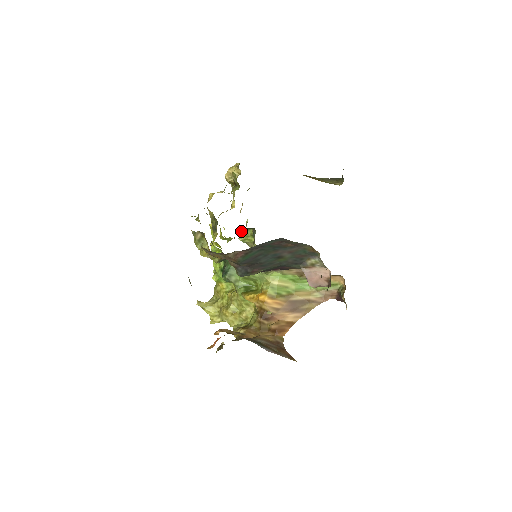
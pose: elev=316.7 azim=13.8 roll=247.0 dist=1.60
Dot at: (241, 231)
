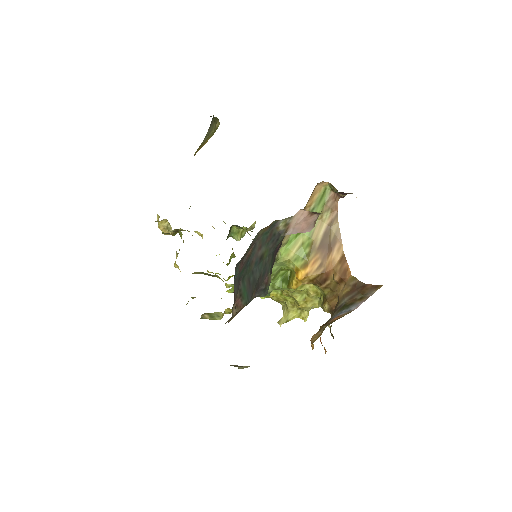
Dot at: occluded
